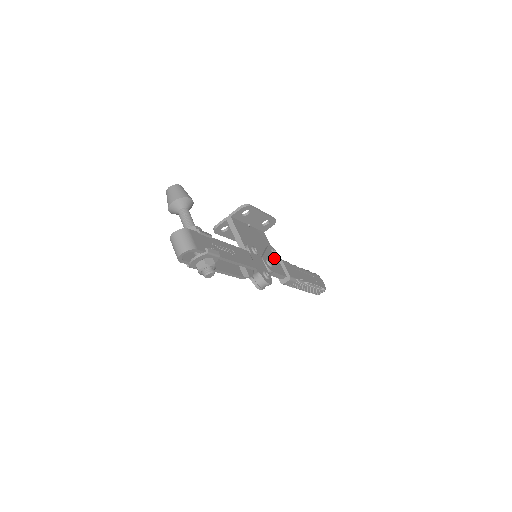
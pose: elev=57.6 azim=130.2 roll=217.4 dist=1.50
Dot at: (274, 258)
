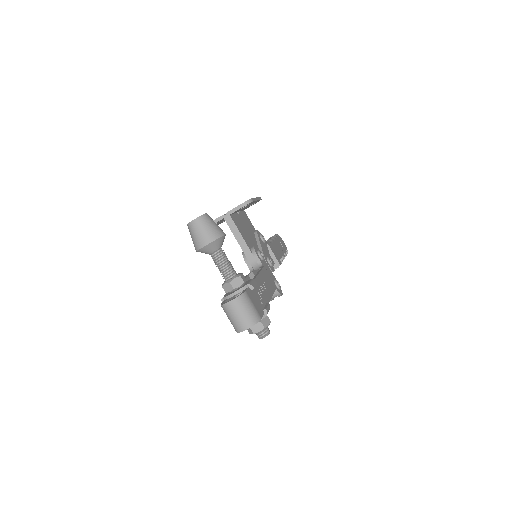
Dot at: (266, 248)
